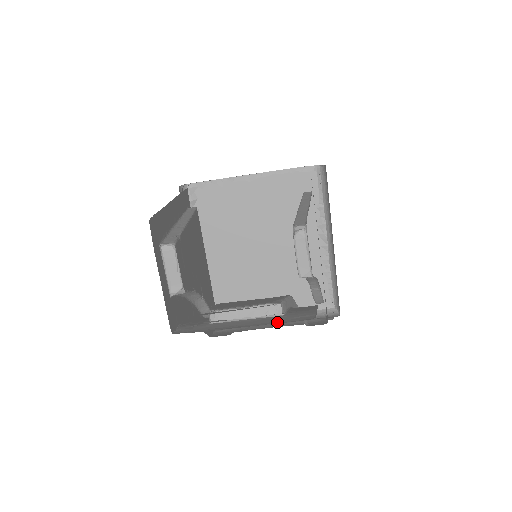
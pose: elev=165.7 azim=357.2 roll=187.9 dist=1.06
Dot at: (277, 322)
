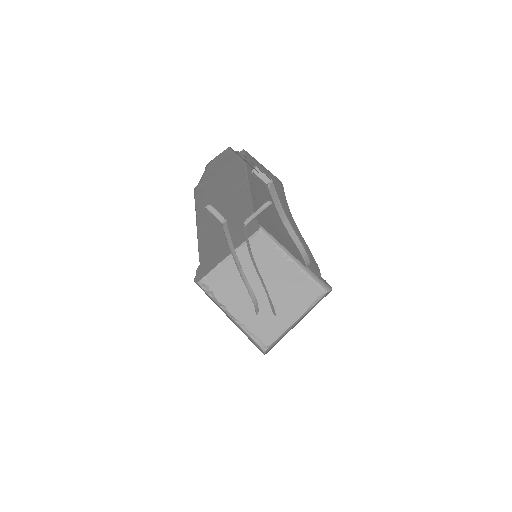
Dot at: occluded
